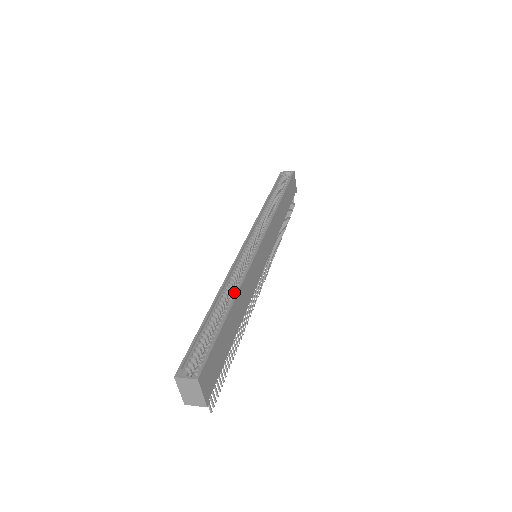
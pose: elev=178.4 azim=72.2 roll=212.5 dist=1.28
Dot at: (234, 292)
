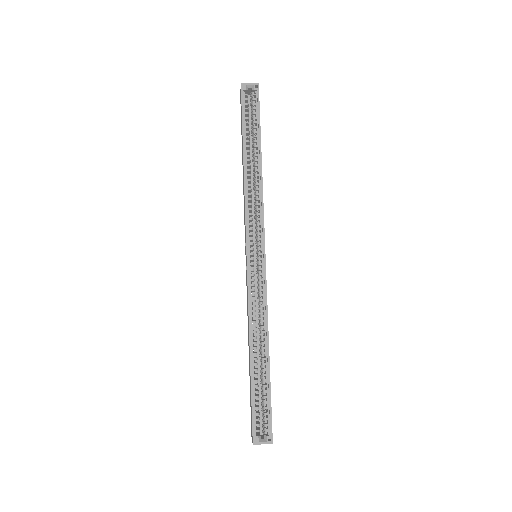
Dot at: (262, 333)
